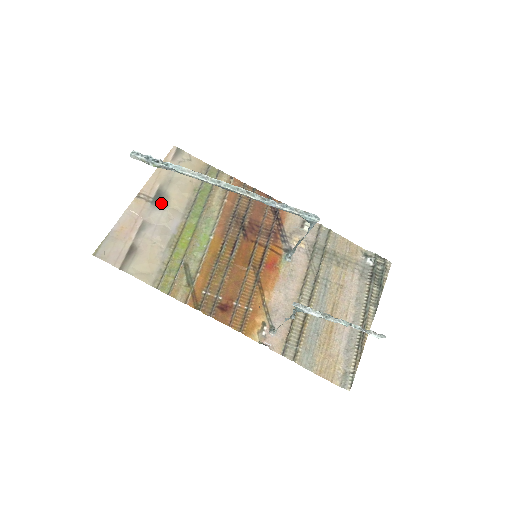
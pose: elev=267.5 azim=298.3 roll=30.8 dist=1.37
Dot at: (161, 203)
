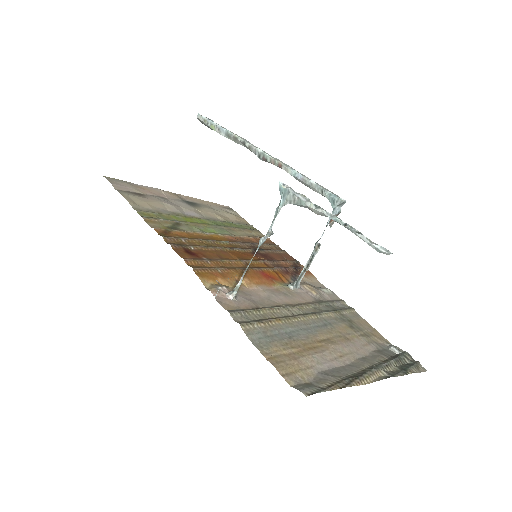
Dot at: (191, 204)
